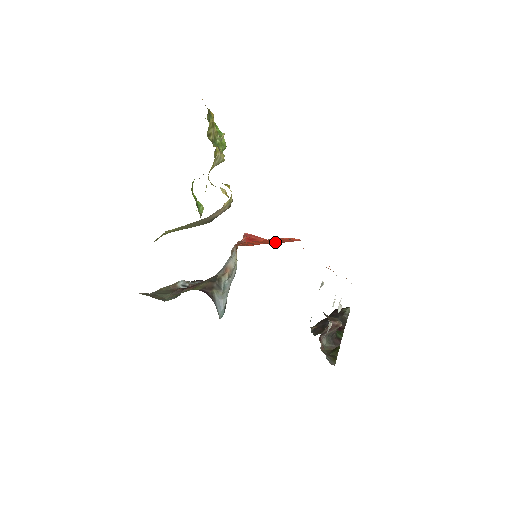
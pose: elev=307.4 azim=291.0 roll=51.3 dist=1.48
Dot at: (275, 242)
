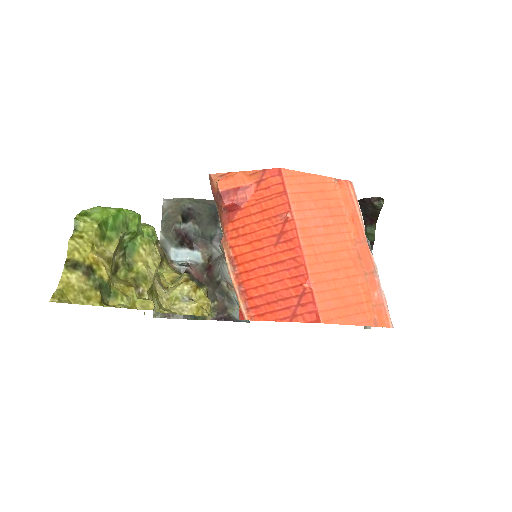
Dot at: (285, 309)
